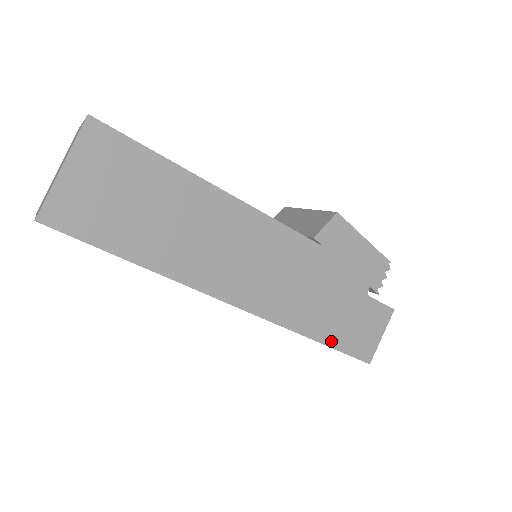
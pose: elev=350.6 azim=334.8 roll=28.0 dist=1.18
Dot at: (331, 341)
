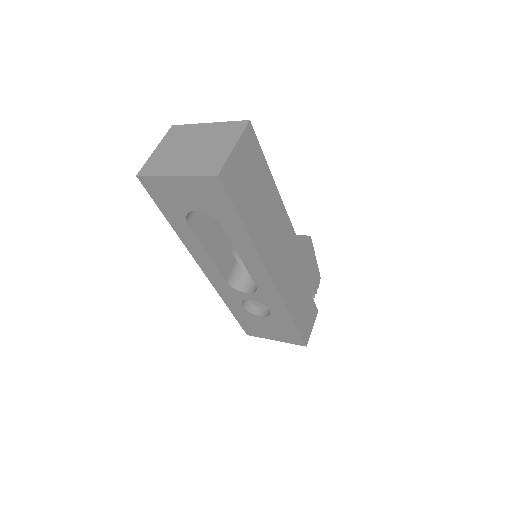
Dot at: (297, 323)
